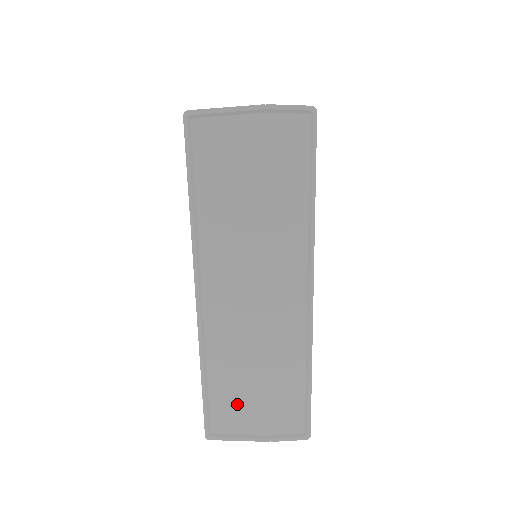
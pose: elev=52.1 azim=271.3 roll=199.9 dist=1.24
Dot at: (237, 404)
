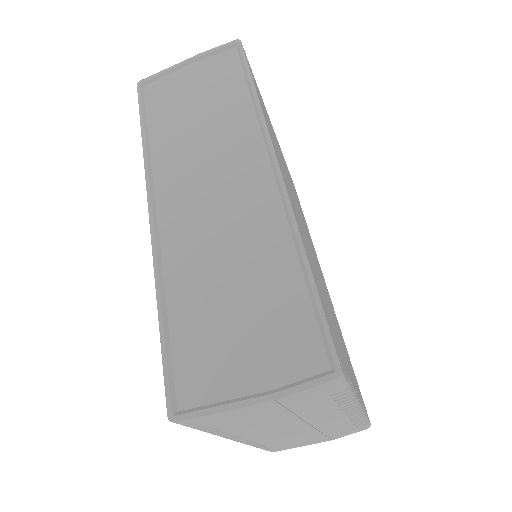
Dot at: (212, 345)
